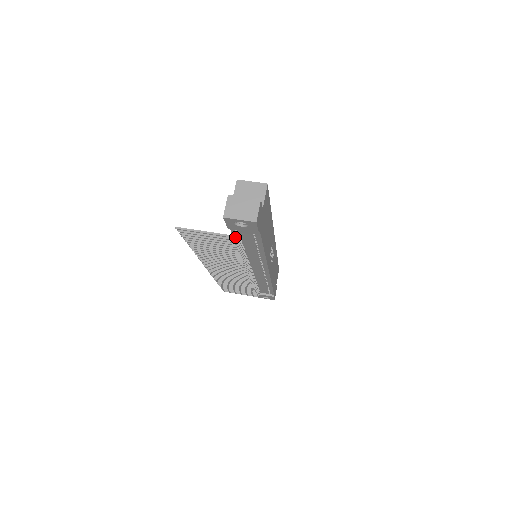
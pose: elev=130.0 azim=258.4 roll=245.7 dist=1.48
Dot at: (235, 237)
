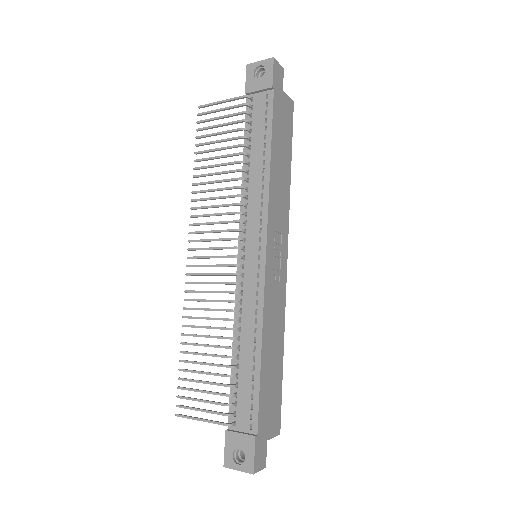
Dot at: (248, 104)
